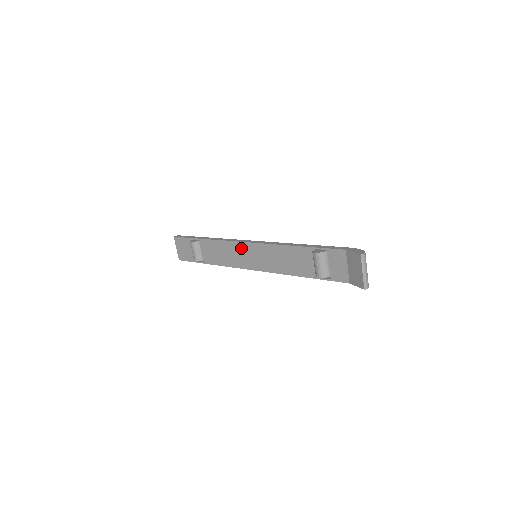
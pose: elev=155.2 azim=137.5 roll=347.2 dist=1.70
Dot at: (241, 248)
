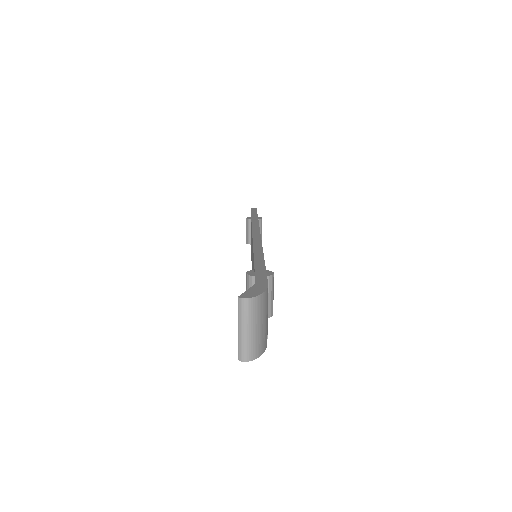
Dot at: occluded
